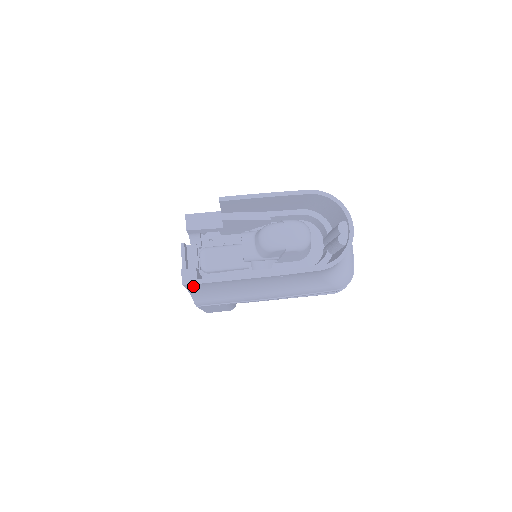
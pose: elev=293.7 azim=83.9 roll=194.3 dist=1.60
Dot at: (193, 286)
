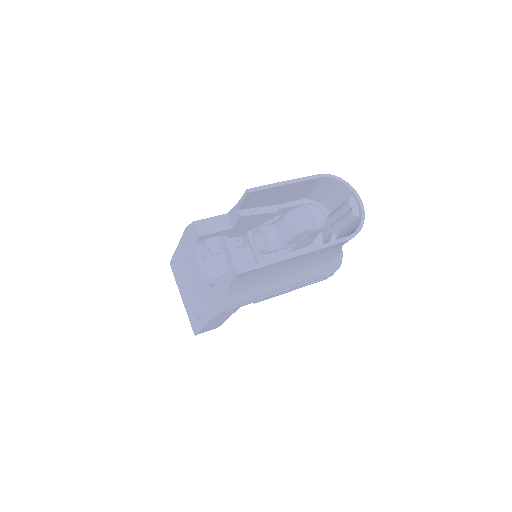
Dot at: (240, 277)
